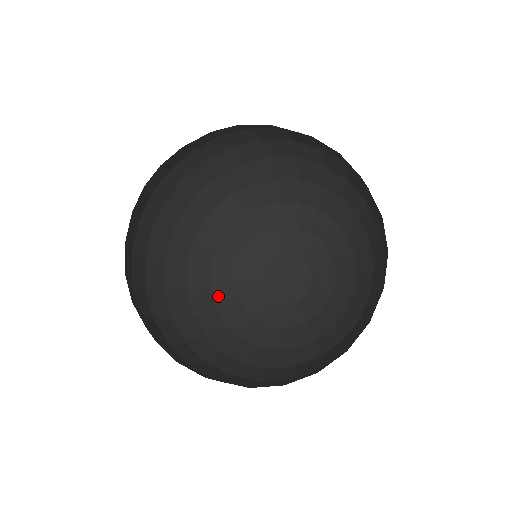
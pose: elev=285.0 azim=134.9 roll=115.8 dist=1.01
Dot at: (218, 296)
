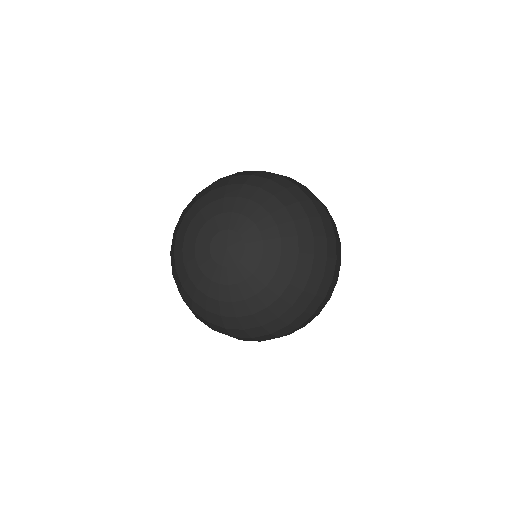
Dot at: (187, 265)
